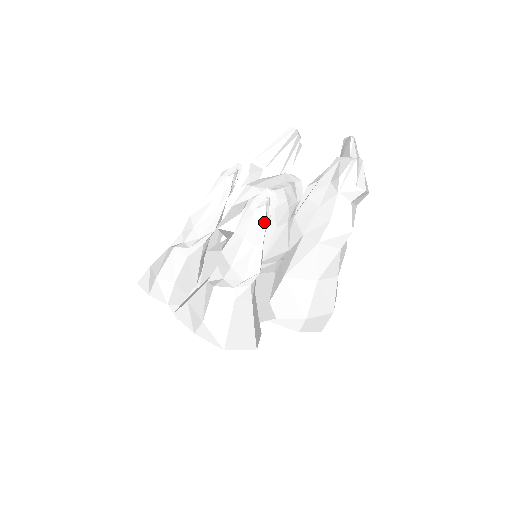
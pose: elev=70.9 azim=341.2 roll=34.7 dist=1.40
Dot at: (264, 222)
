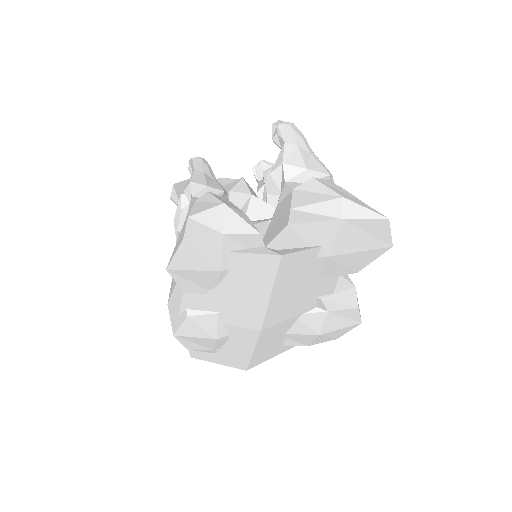
Dot at: (302, 135)
